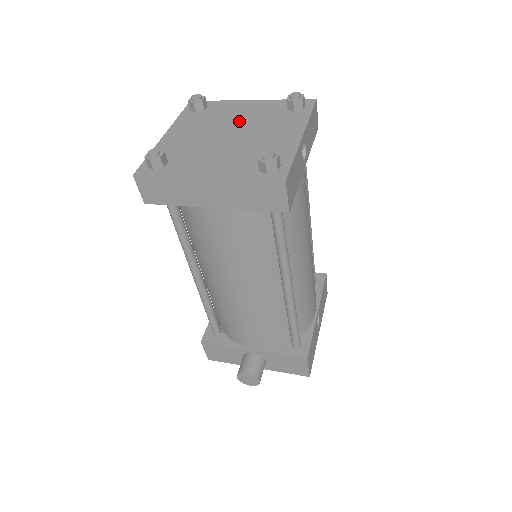
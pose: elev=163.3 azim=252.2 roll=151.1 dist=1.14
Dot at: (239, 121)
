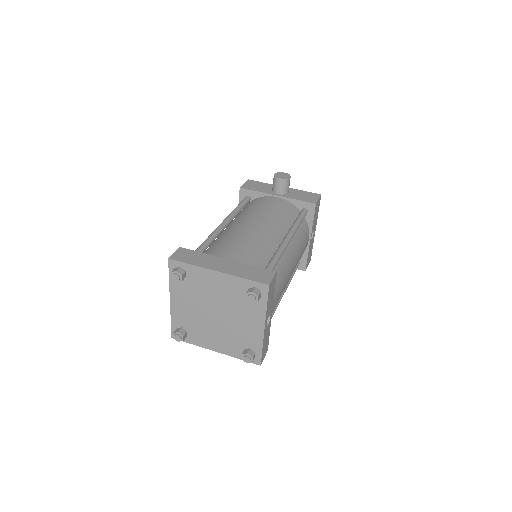
Dot at: (217, 300)
